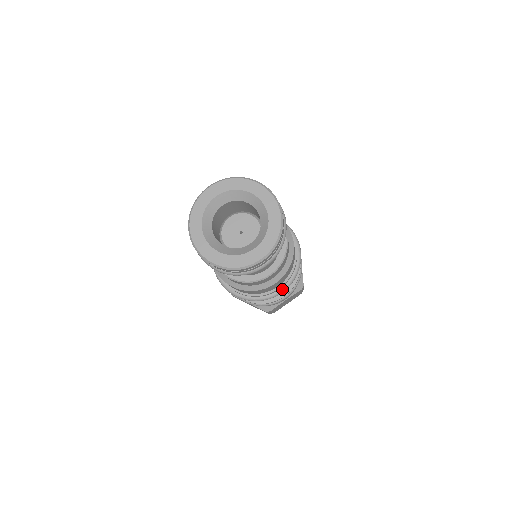
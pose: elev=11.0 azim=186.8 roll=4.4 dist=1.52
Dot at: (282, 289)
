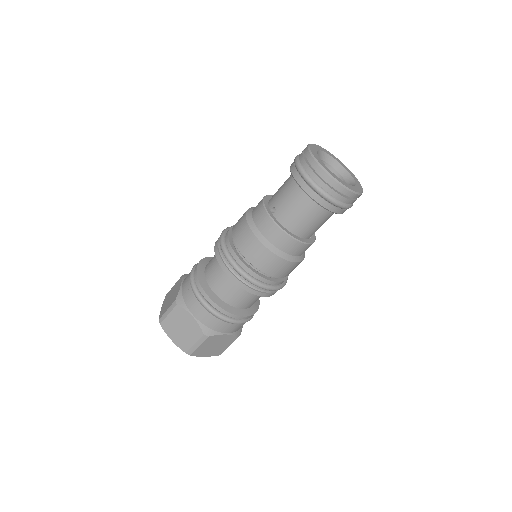
Dot at: (274, 286)
